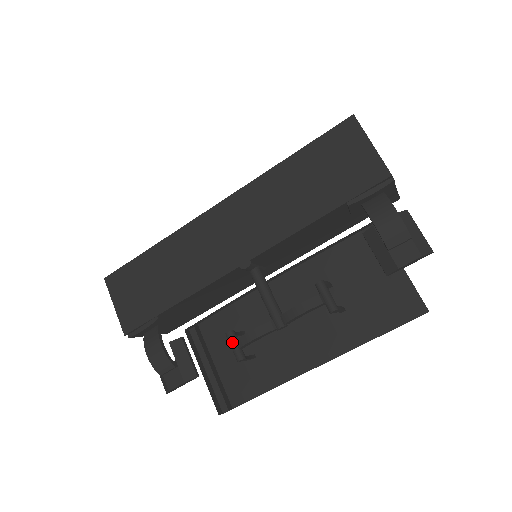
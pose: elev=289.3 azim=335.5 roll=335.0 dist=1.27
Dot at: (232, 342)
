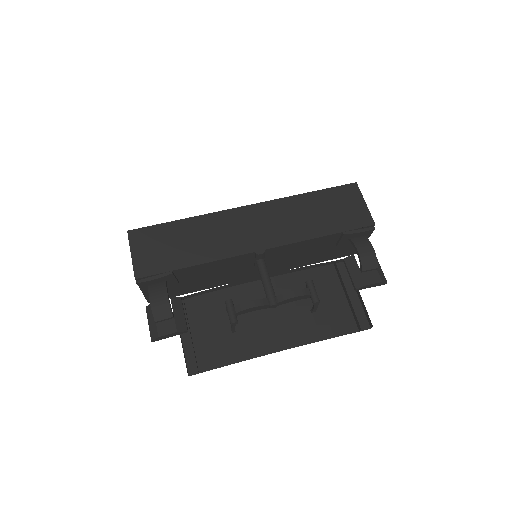
Dot at: (231, 307)
